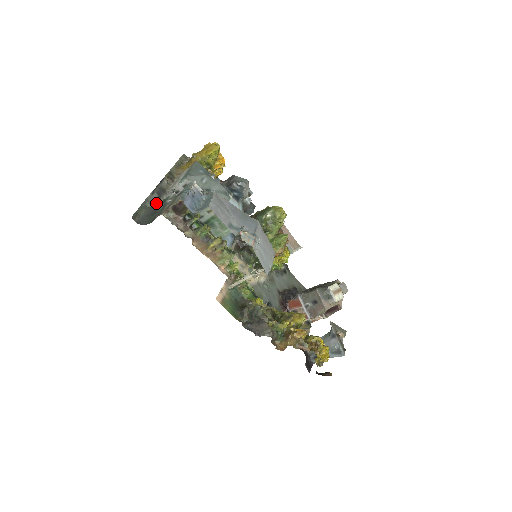
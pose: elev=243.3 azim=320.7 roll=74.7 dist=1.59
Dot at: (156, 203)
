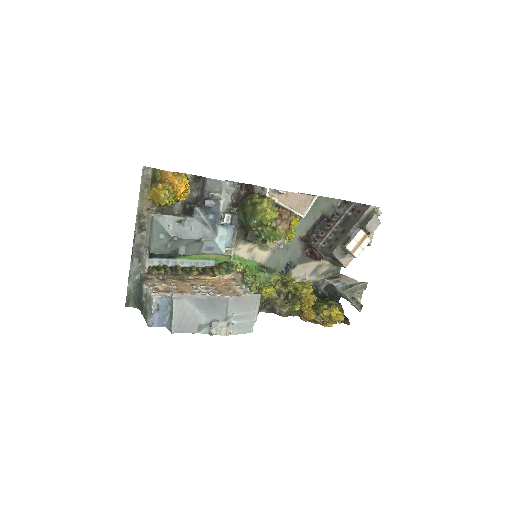
Dot at: (140, 269)
